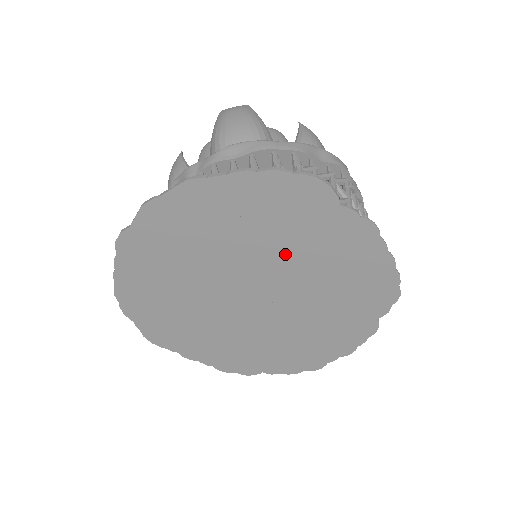
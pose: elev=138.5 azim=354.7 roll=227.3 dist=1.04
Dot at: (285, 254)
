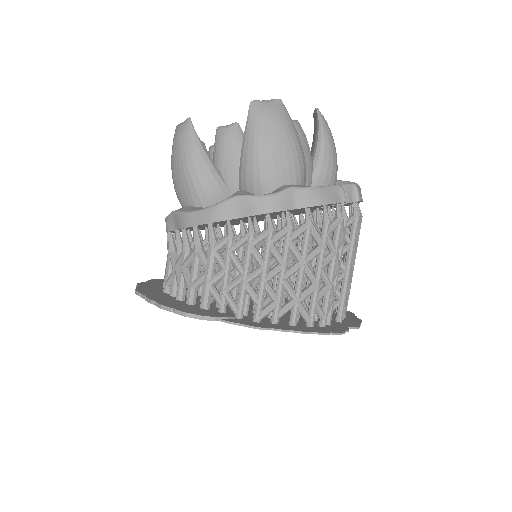
Dot at: occluded
